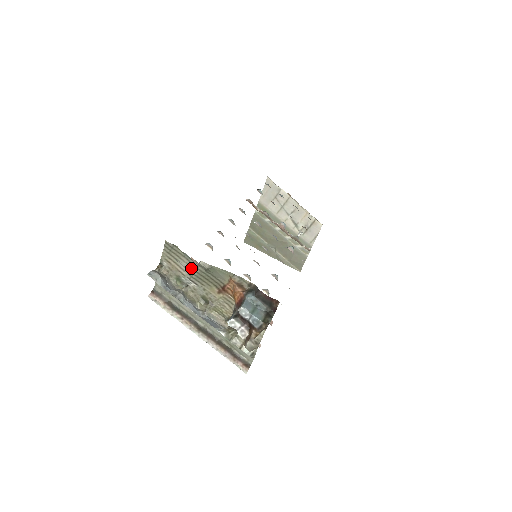
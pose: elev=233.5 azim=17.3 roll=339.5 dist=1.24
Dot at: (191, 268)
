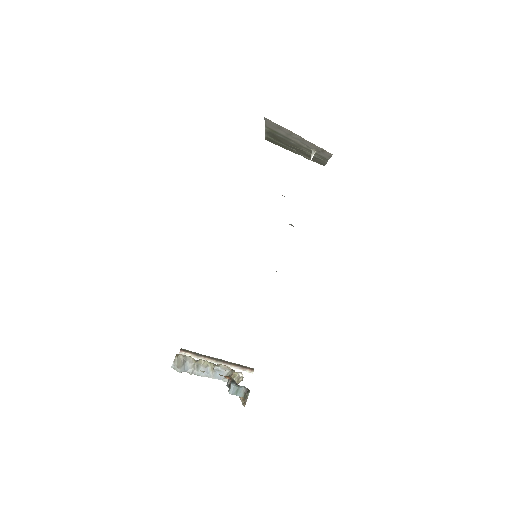
Dot at: occluded
